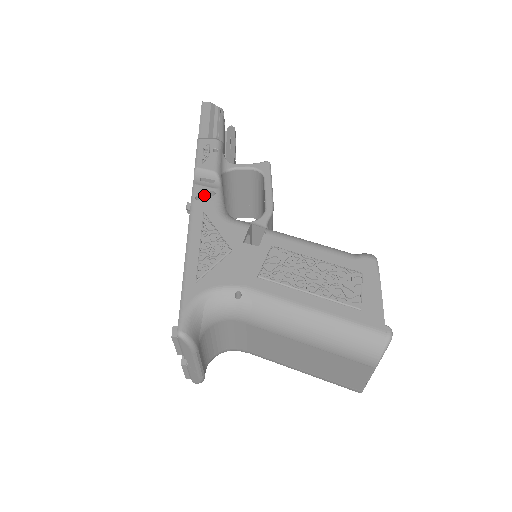
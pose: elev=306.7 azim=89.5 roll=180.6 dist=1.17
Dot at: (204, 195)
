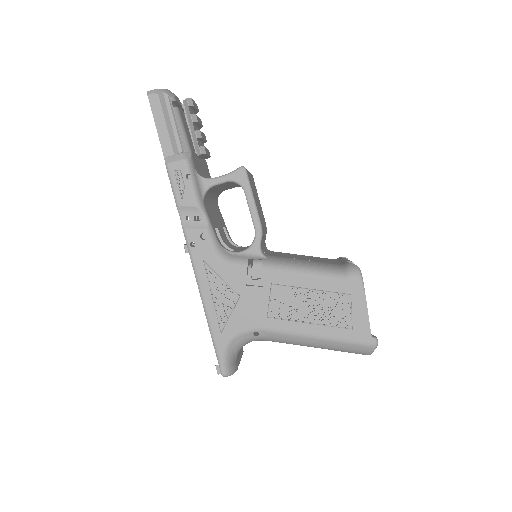
Dot at: (197, 240)
